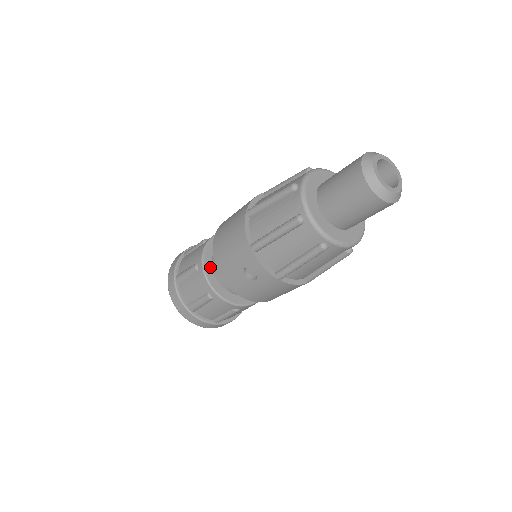
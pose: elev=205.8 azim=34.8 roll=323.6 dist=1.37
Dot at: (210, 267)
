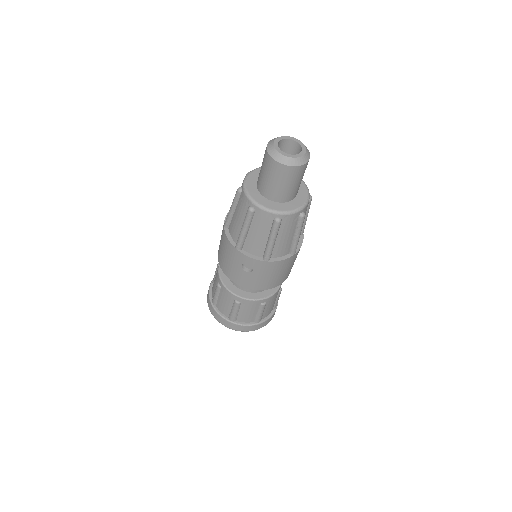
Dot at: (228, 280)
